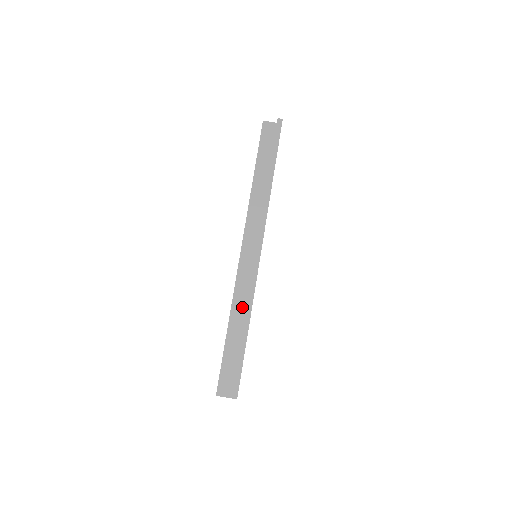
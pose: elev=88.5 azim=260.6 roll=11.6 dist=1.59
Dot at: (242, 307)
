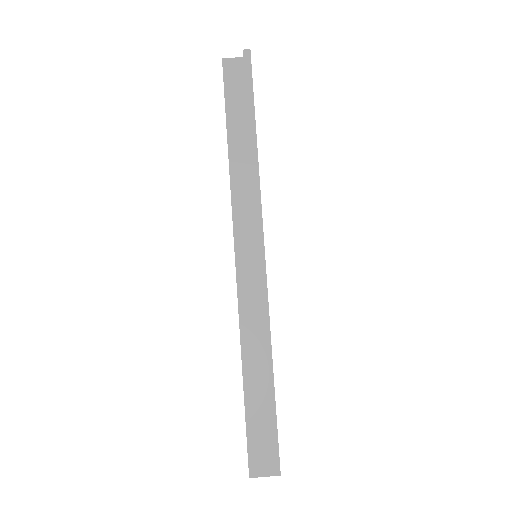
Dot at: (256, 341)
